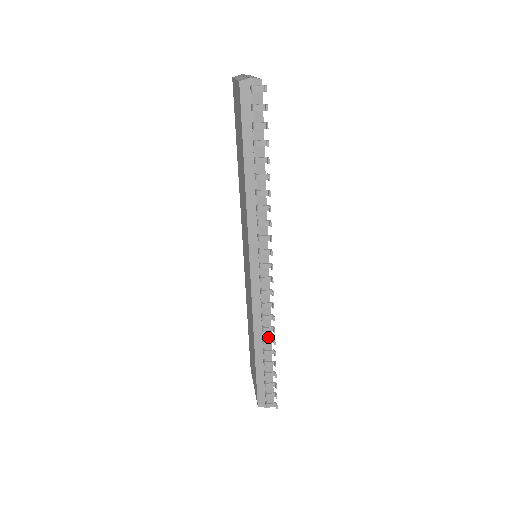
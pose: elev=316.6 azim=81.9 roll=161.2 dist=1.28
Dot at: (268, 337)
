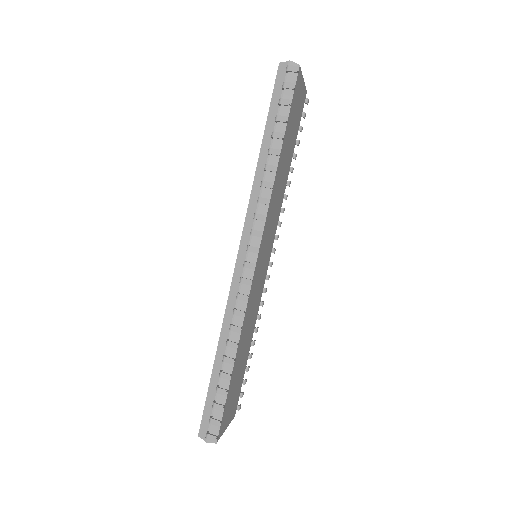
Dot at: occluded
